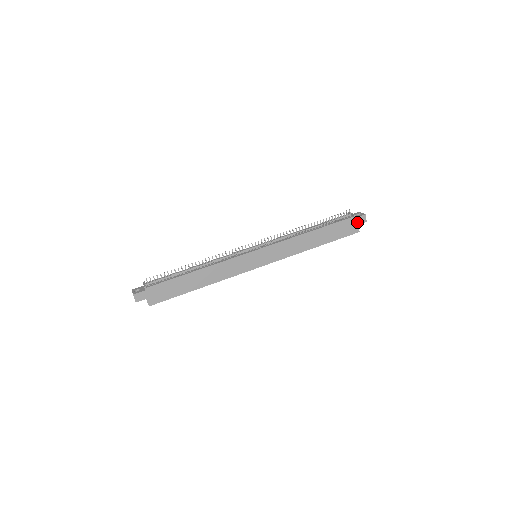
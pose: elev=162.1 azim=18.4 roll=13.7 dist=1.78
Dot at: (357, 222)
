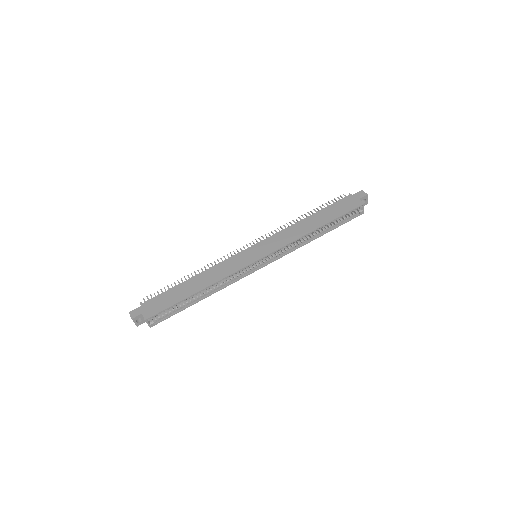
Dot at: (356, 198)
